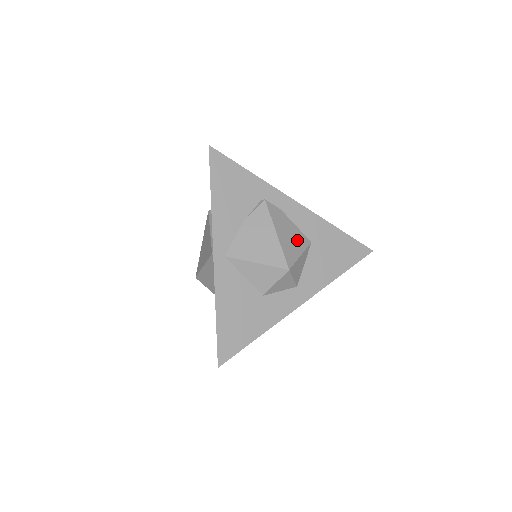
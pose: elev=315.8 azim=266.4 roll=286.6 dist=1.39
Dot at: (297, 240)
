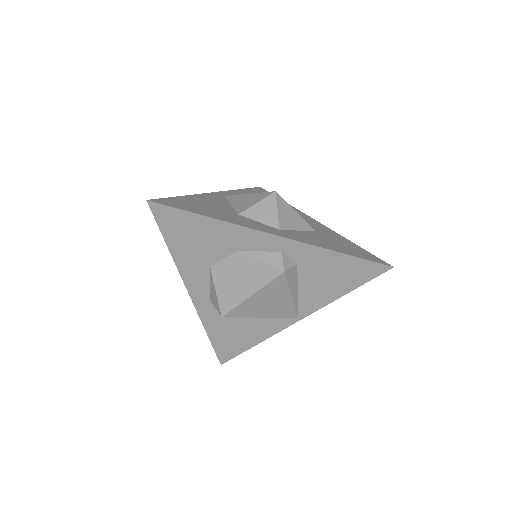
Dot at: occluded
